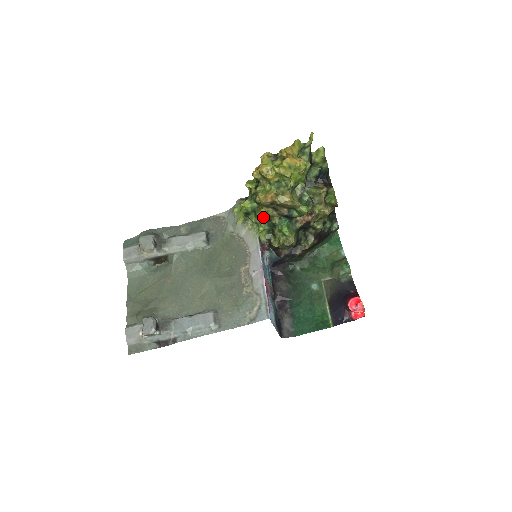
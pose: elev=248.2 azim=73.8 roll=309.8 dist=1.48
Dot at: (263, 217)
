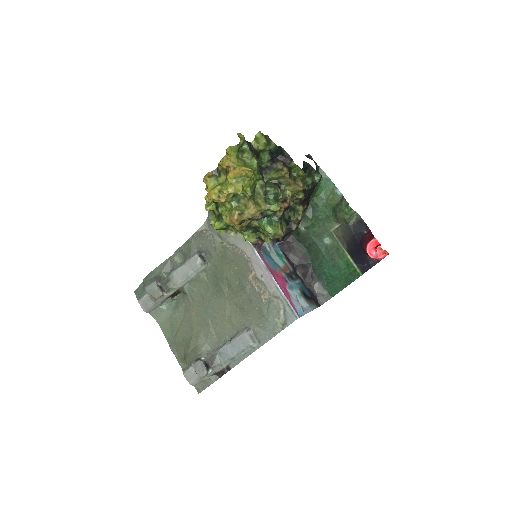
Dot at: (241, 229)
